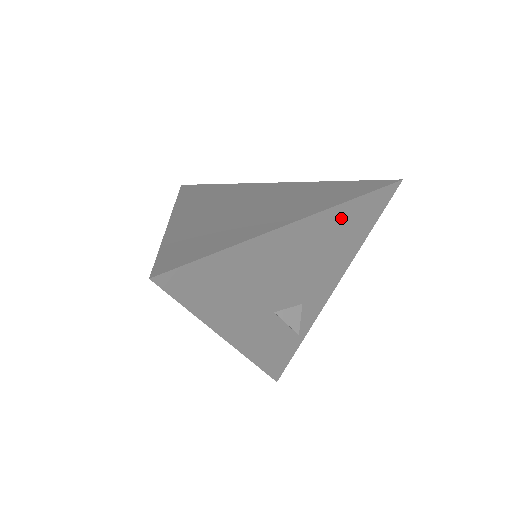
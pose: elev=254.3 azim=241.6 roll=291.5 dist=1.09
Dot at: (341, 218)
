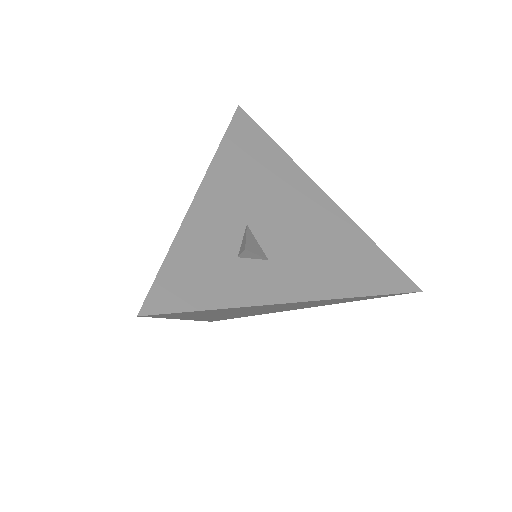
Dot at: (355, 240)
